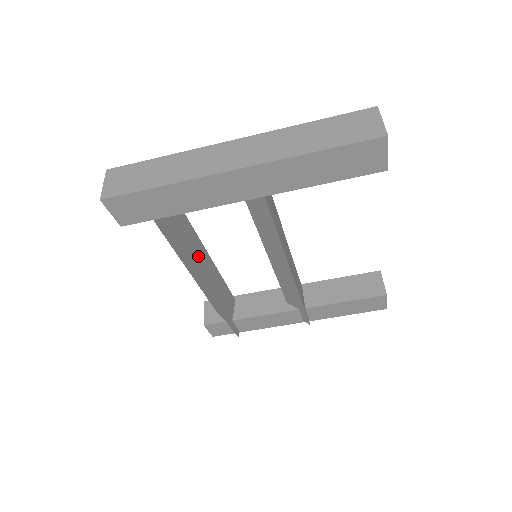
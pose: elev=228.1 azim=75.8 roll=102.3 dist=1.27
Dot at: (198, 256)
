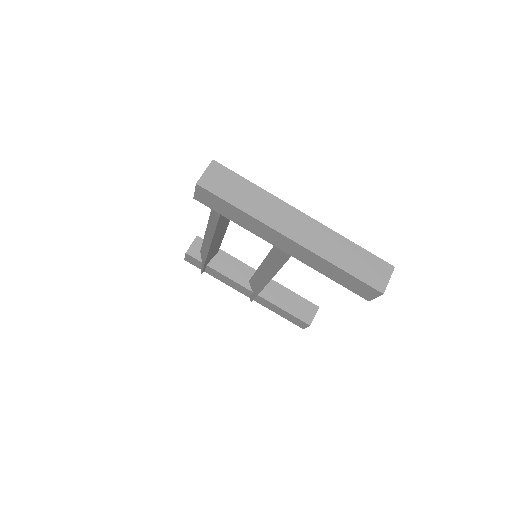
Dot at: (221, 230)
